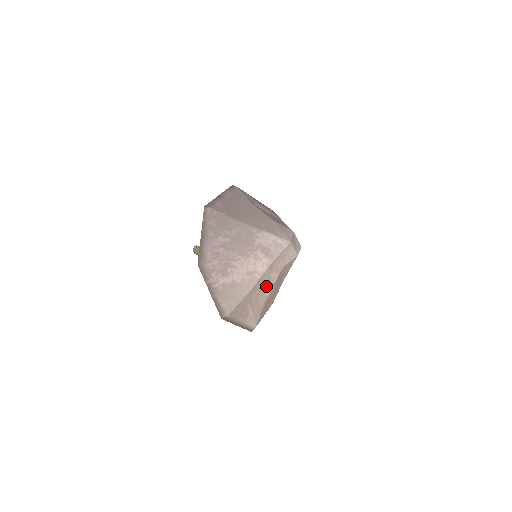
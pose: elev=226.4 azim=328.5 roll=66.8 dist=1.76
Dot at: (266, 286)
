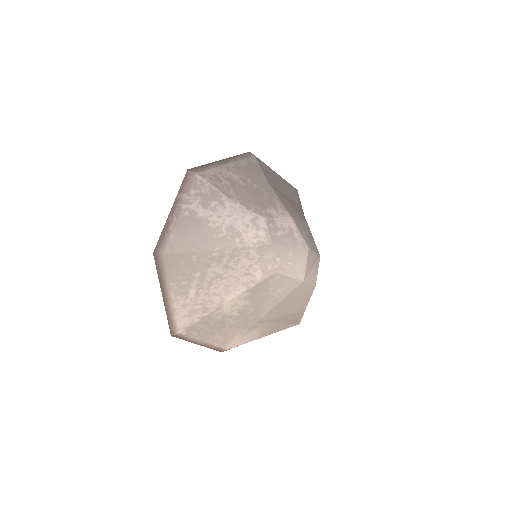
Dot at: (237, 278)
